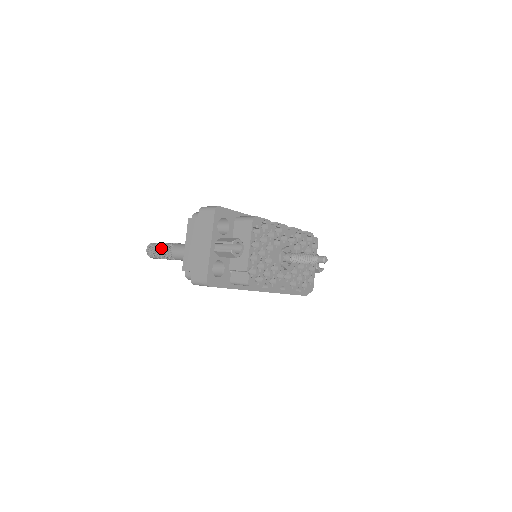
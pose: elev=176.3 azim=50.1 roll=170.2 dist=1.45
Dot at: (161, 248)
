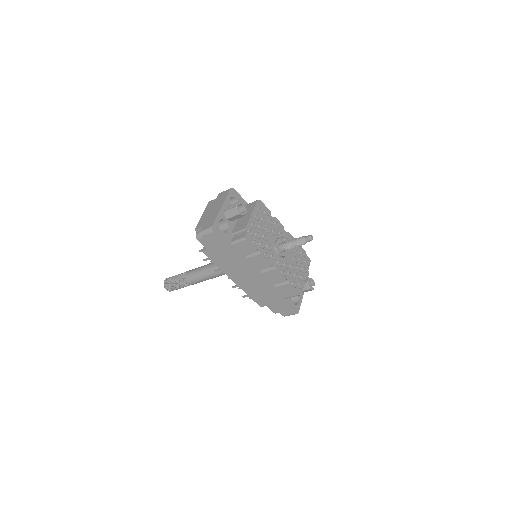
Dot at: (177, 275)
